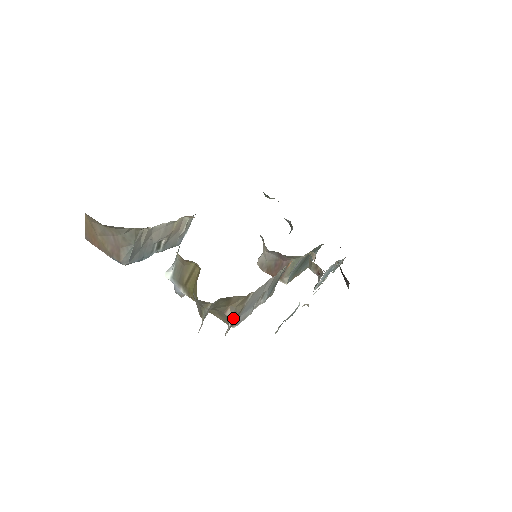
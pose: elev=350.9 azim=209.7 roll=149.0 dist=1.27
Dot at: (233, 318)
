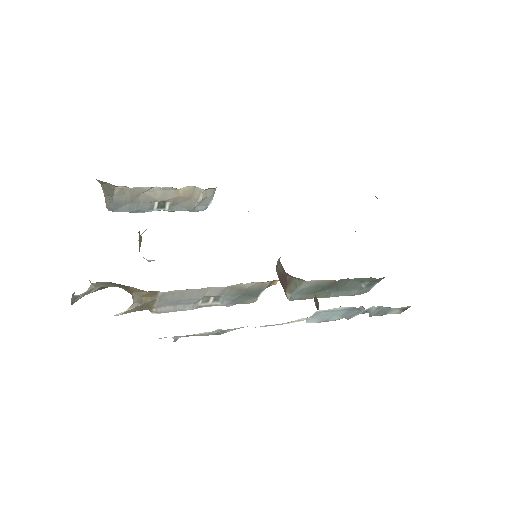
Dot at: (136, 305)
